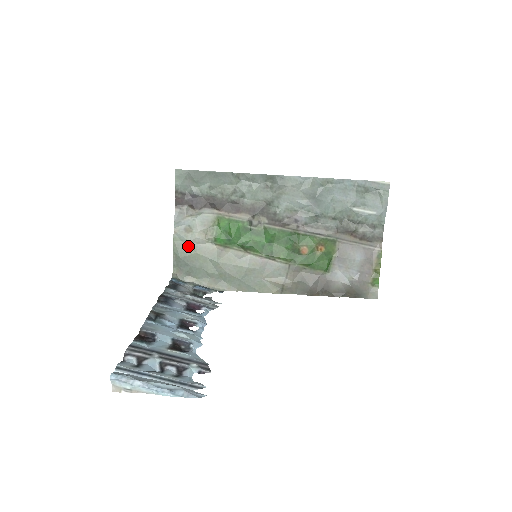
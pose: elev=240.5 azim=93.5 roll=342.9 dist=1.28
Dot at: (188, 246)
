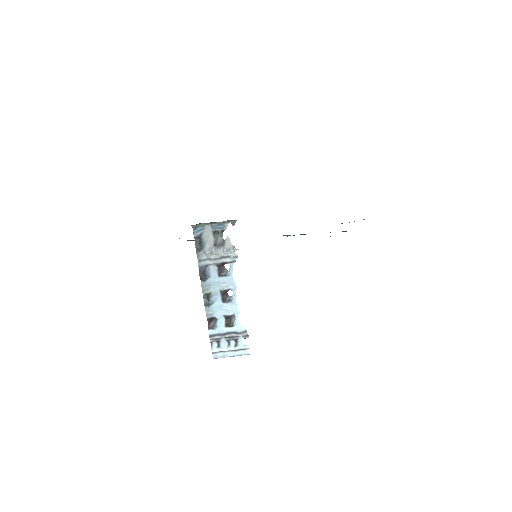
Dot at: occluded
